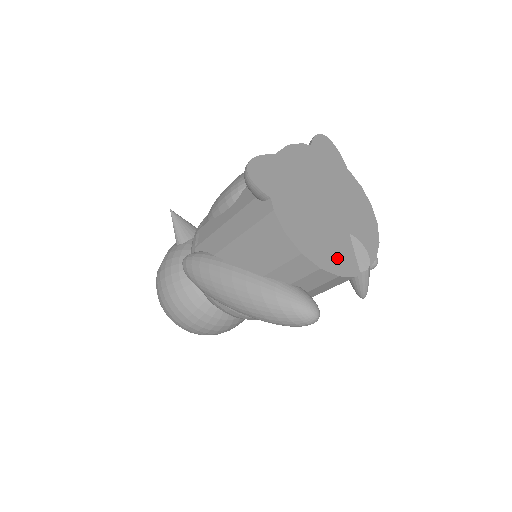
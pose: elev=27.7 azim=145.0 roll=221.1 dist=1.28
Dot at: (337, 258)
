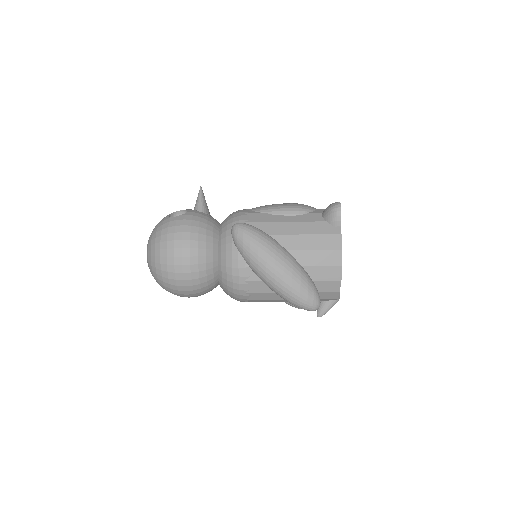
Dot at: occluded
